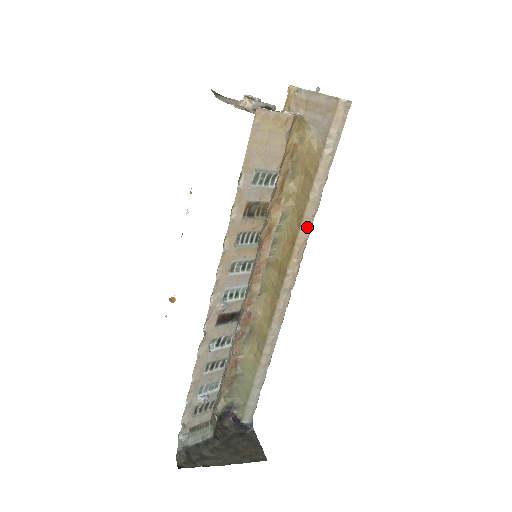
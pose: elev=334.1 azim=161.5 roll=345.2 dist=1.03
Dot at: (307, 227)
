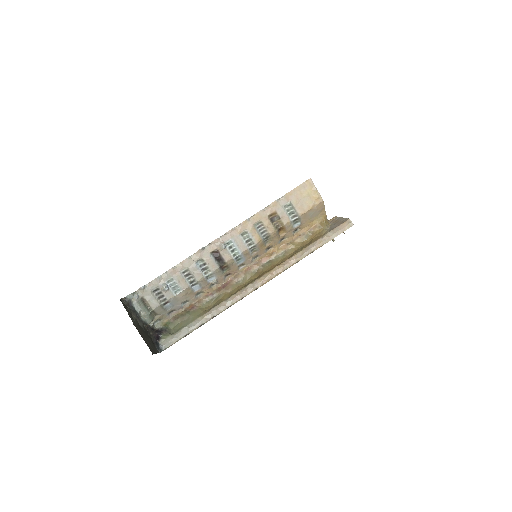
Dot at: (290, 262)
